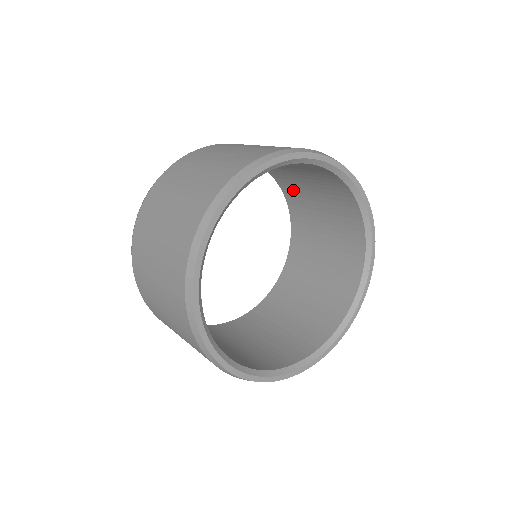
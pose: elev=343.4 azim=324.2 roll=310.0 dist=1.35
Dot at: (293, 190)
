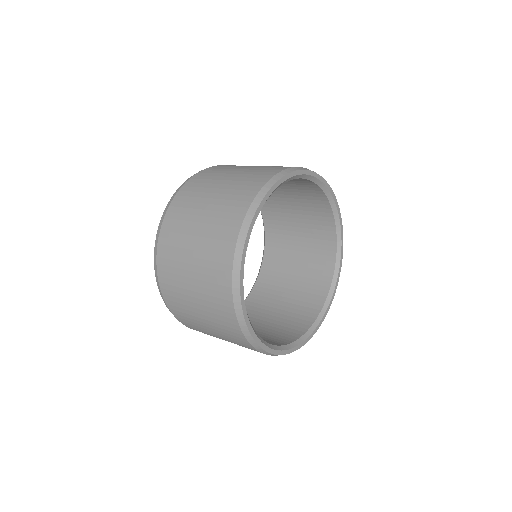
Dot at: occluded
